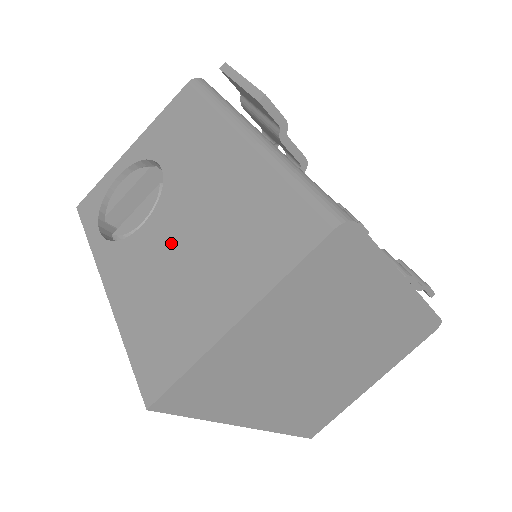
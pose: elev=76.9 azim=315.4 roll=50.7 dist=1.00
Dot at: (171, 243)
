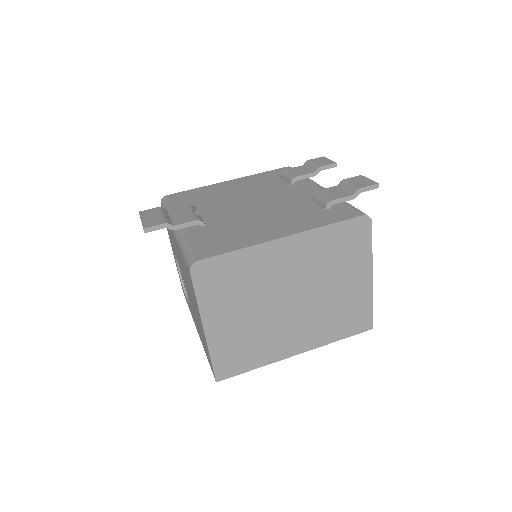
Dot at: (190, 299)
